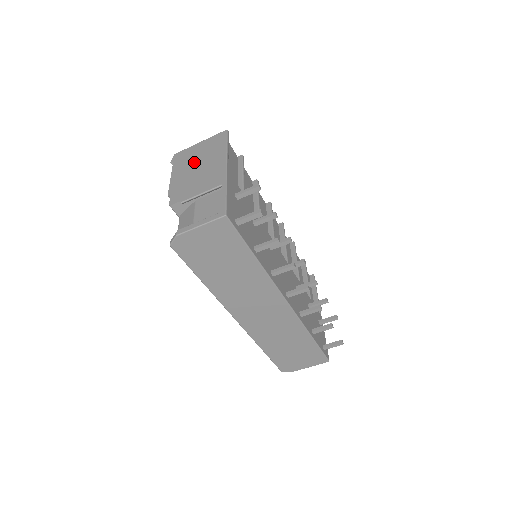
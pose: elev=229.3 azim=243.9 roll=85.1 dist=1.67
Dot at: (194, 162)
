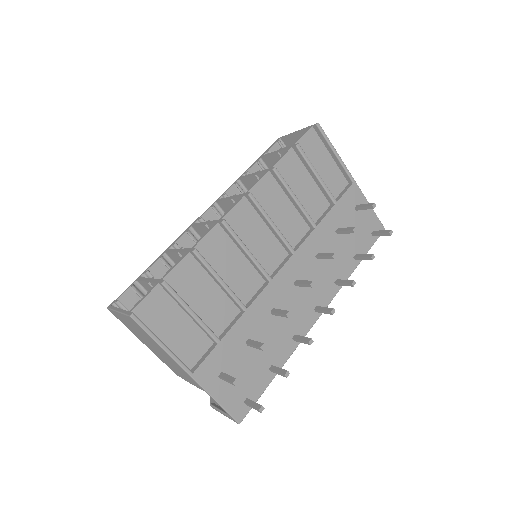
Dot at: (145, 340)
